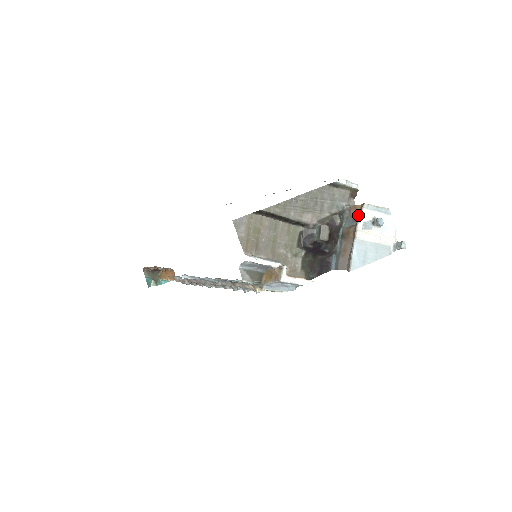
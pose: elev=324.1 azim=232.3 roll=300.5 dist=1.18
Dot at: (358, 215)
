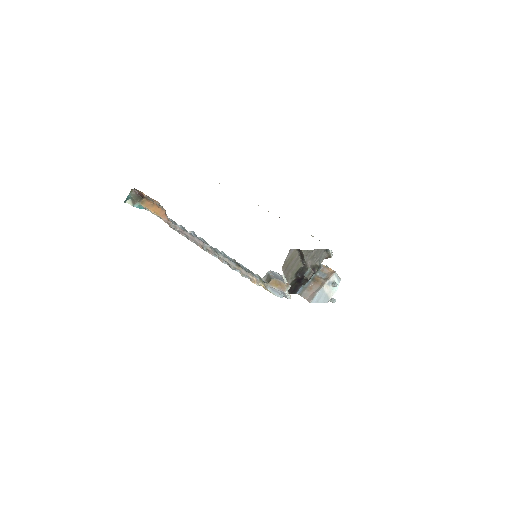
Dot at: (328, 275)
